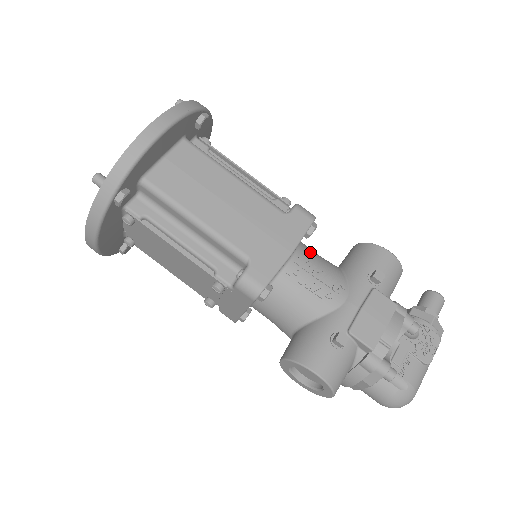
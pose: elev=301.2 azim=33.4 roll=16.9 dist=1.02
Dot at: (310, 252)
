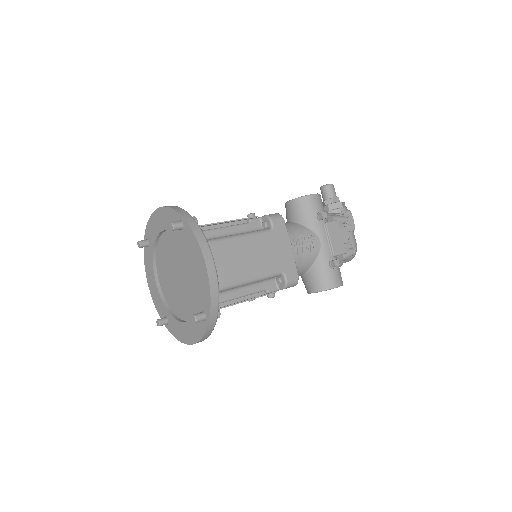
Dot at: occluded
